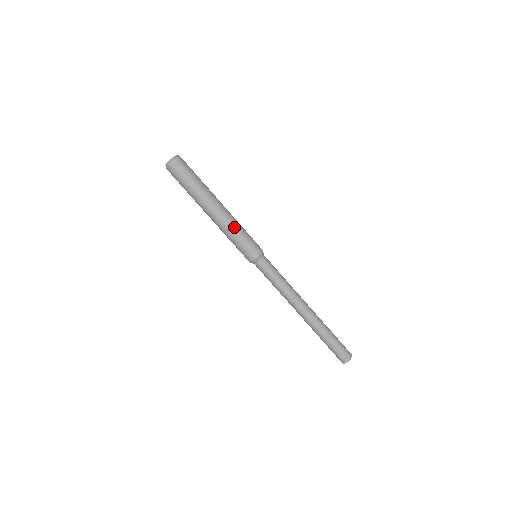
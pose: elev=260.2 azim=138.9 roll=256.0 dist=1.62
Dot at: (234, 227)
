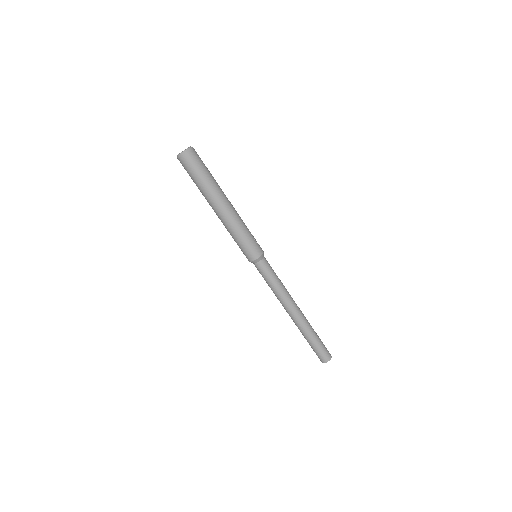
Dot at: (237, 228)
